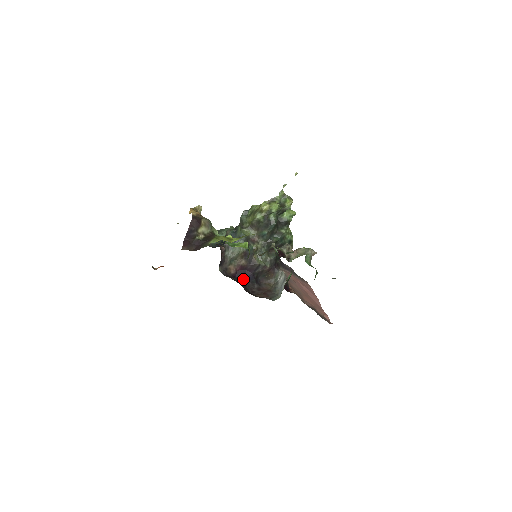
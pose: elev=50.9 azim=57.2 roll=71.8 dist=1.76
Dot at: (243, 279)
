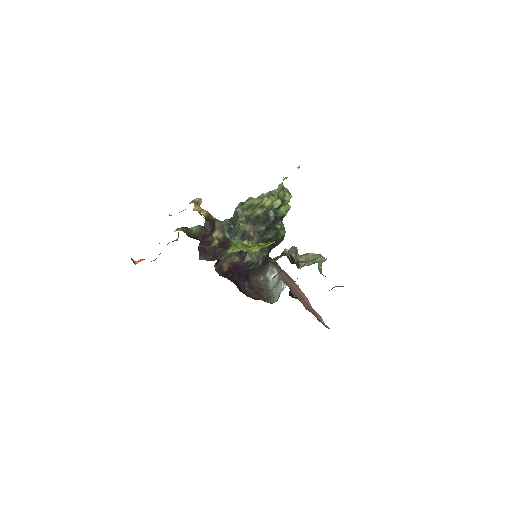
Dot at: (235, 277)
